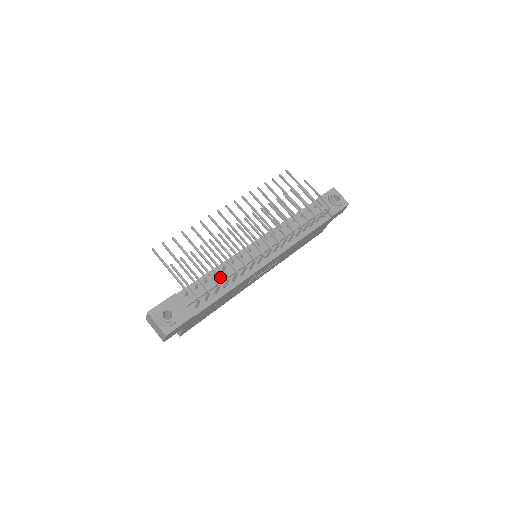
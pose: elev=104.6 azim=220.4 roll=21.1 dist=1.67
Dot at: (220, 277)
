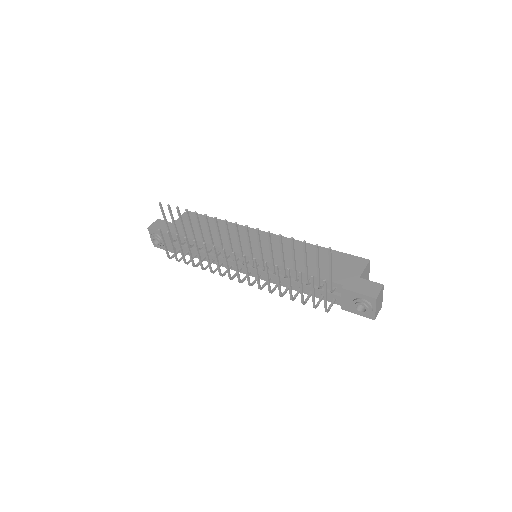
Dot at: (203, 253)
